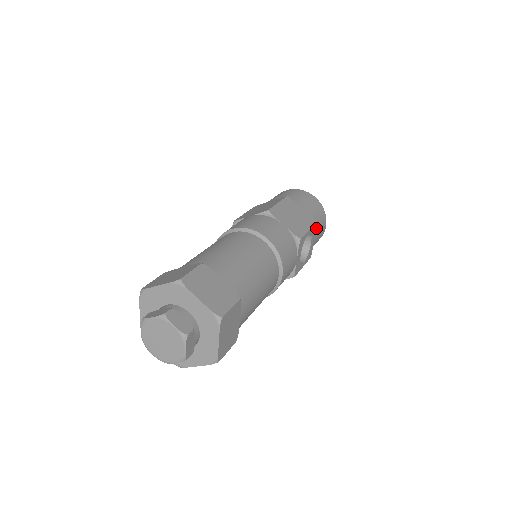
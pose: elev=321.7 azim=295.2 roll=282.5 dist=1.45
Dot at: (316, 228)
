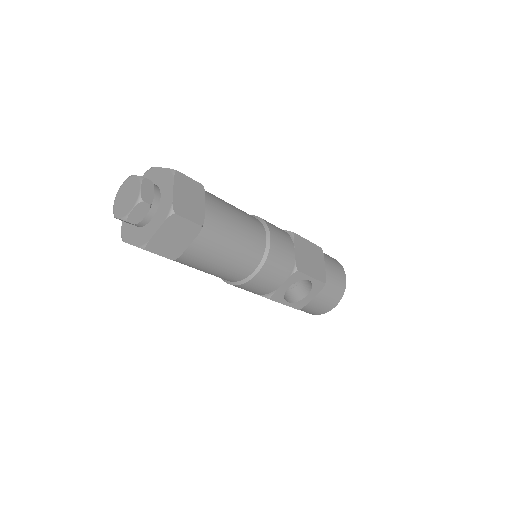
Dot at: (323, 291)
